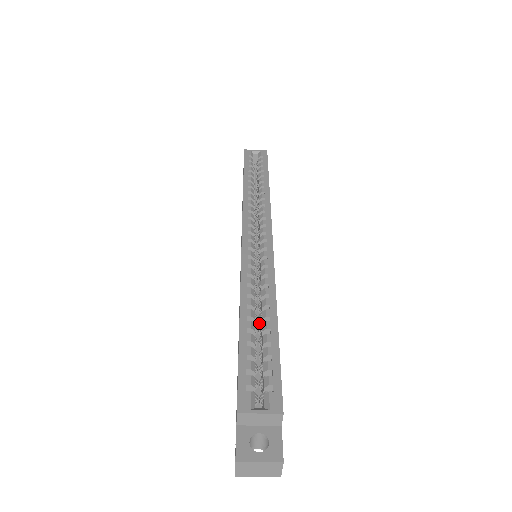
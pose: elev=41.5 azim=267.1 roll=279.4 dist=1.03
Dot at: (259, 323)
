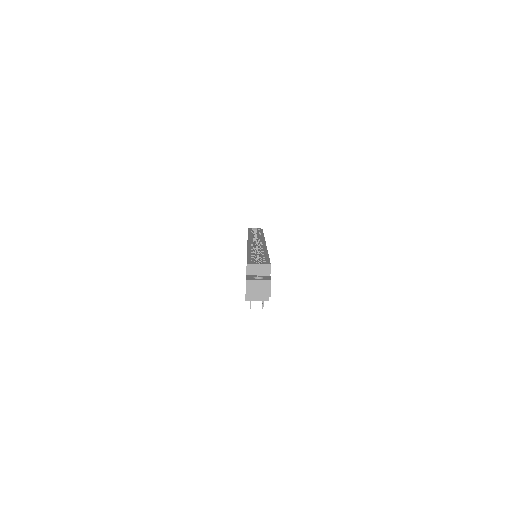
Dot at: occluded
